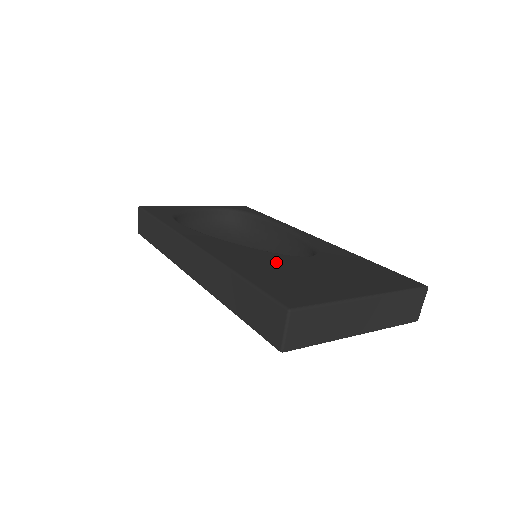
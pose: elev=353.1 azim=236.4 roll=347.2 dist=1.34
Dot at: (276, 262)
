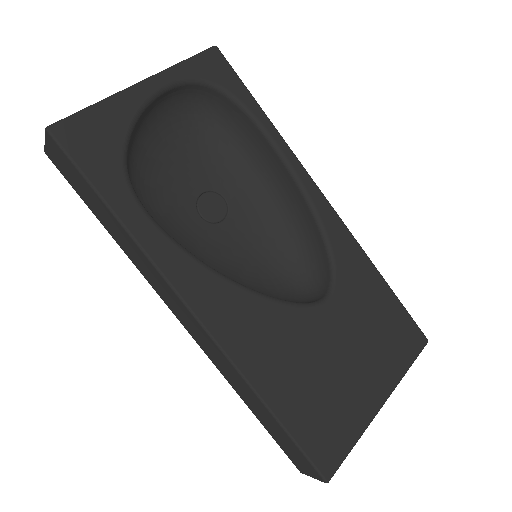
Dot at: (300, 345)
